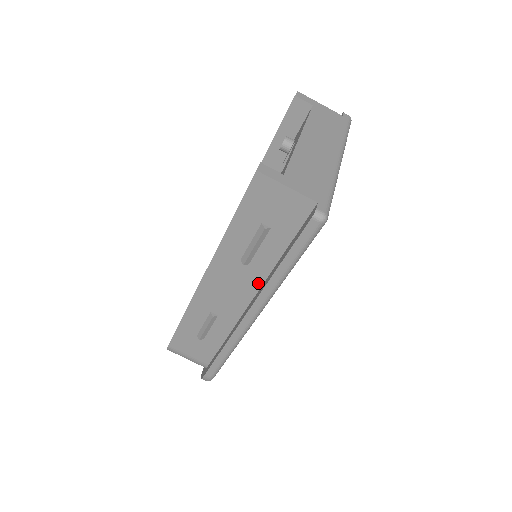
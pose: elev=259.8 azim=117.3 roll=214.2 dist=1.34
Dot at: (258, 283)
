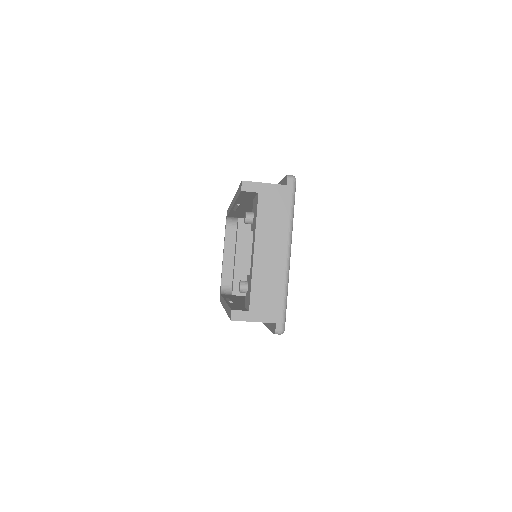
Dot at: occluded
